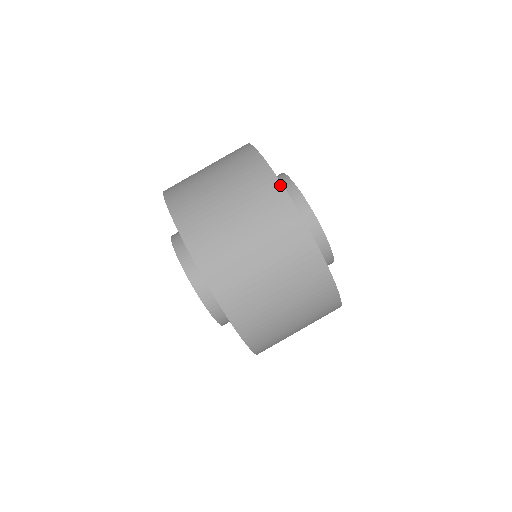
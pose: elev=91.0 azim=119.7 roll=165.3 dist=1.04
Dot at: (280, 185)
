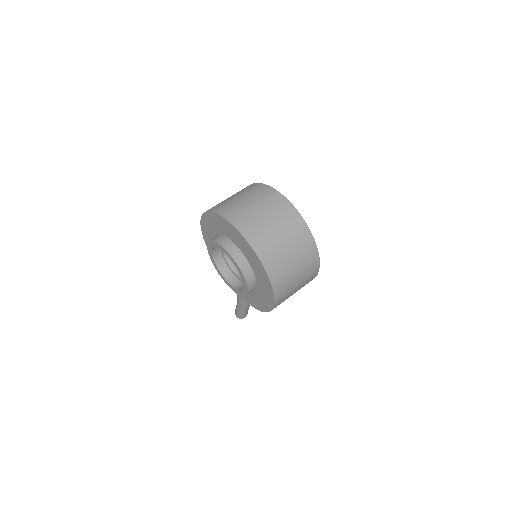
Dot at: (285, 199)
